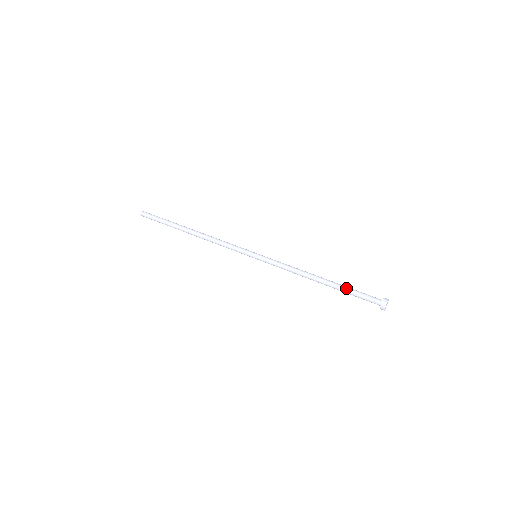
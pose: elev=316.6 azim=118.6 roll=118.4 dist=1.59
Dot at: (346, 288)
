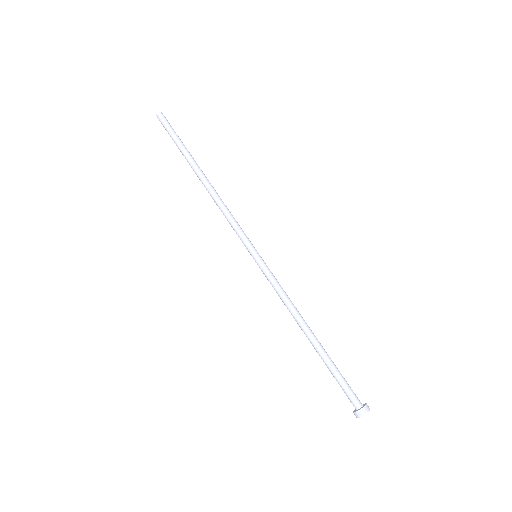
Dot at: (329, 366)
